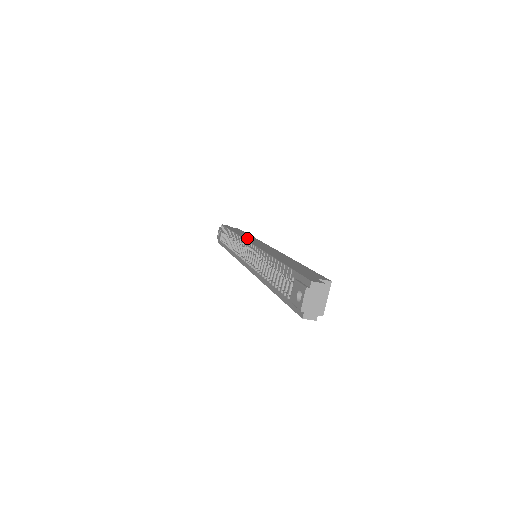
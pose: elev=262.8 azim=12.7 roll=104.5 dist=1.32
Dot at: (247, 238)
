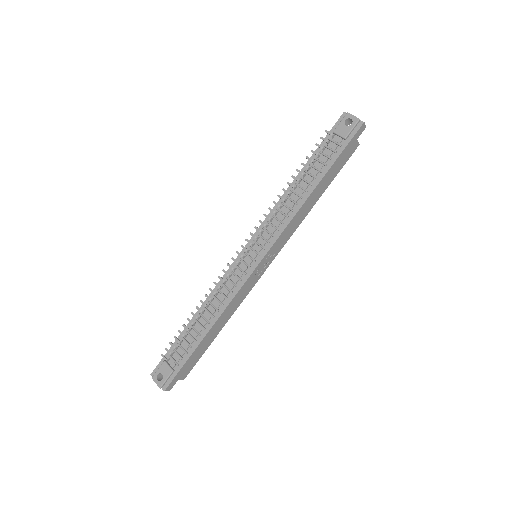
Dot at: (225, 276)
